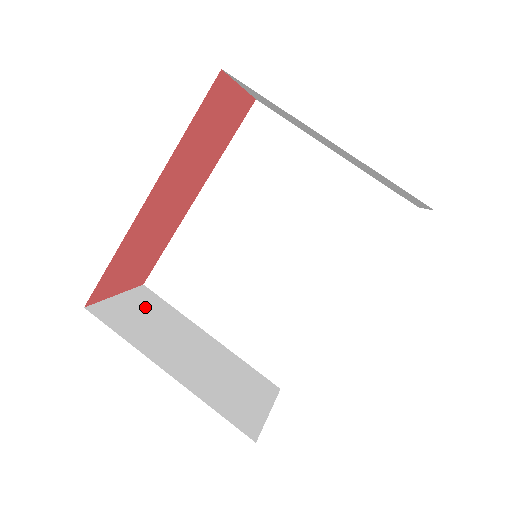
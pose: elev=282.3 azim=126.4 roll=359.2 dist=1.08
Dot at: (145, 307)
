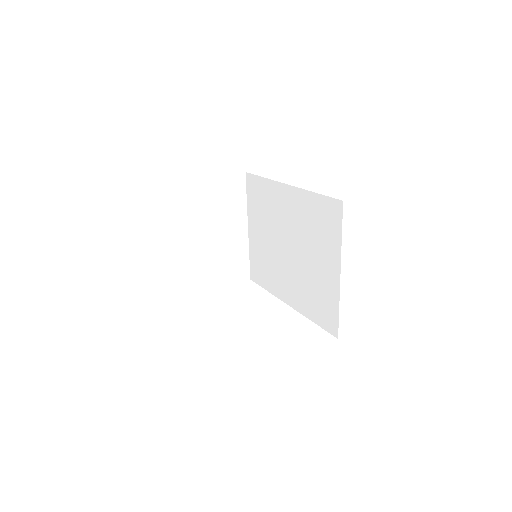
Dot at: (225, 192)
